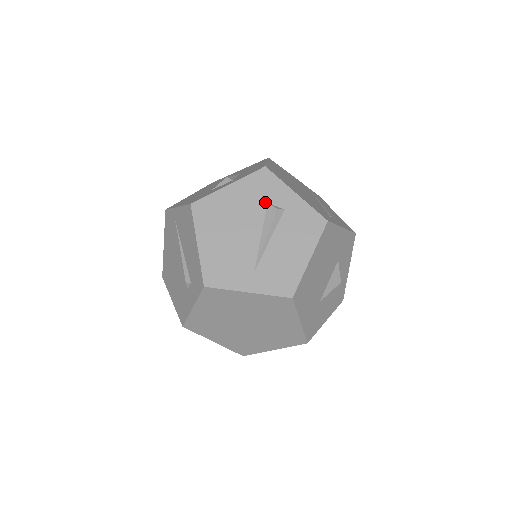
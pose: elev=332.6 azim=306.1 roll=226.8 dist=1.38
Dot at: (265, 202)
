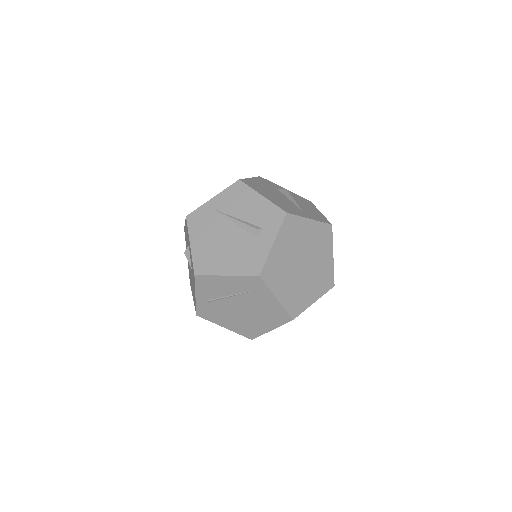
Dot at: (276, 188)
